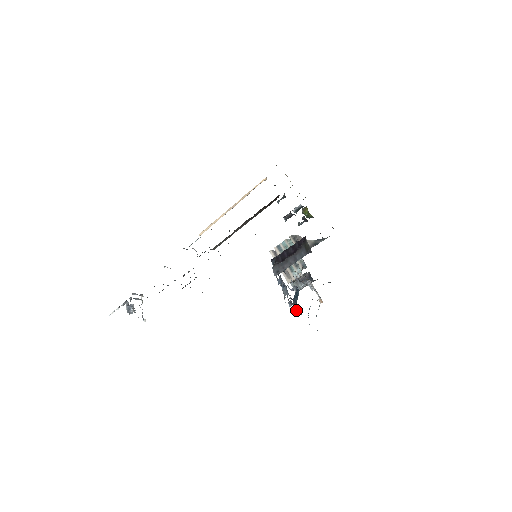
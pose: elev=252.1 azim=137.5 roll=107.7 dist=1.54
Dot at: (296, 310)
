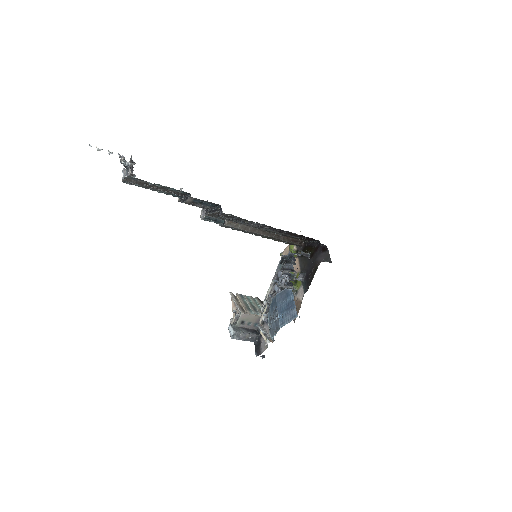
Dot at: (291, 288)
